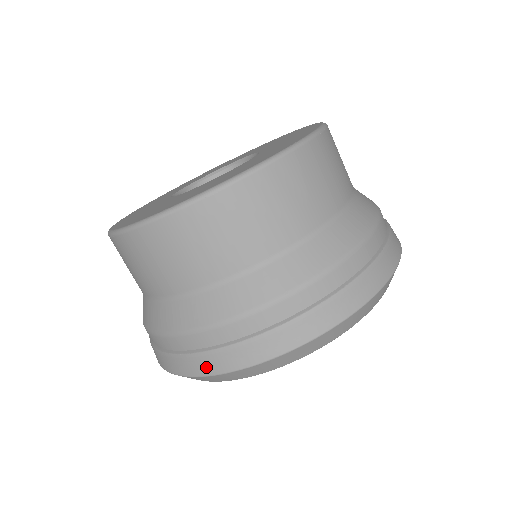
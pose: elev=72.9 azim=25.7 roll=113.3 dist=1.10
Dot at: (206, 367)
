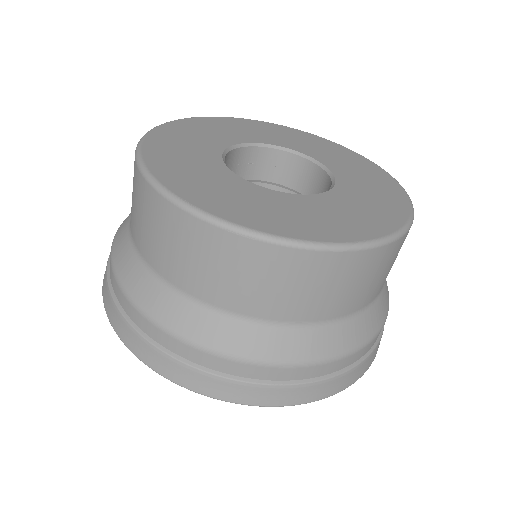
Dot at: (127, 337)
